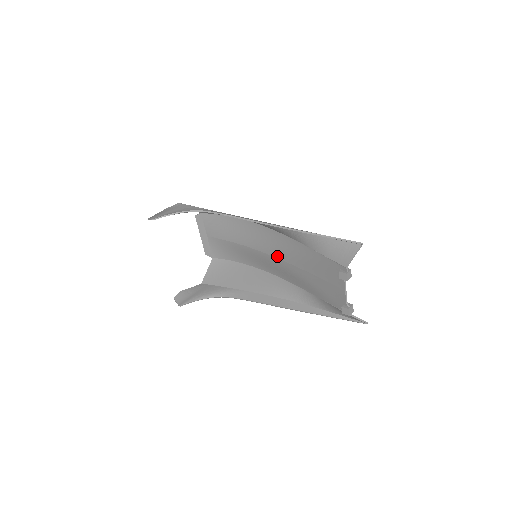
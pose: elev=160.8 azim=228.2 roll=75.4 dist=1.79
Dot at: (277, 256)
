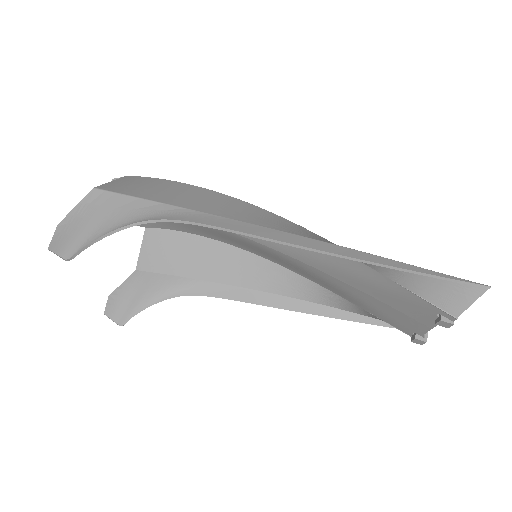
Dot at: (296, 257)
